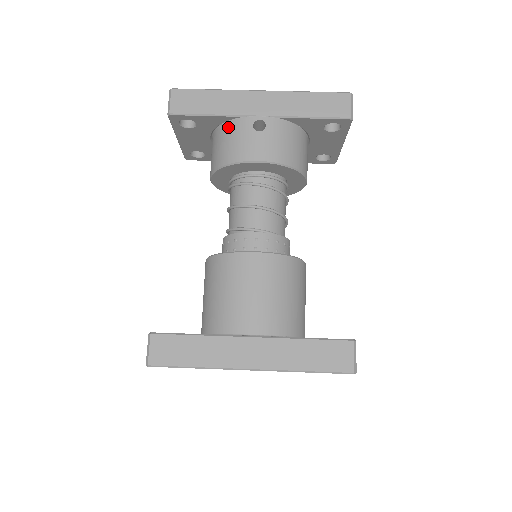
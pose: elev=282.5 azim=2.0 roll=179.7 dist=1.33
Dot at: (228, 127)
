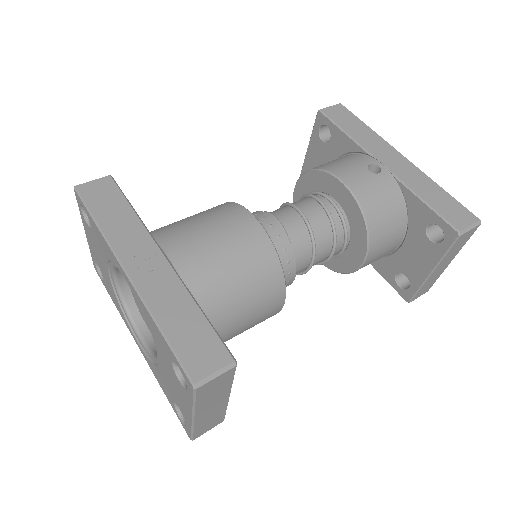
Dot at: (350, 155)
